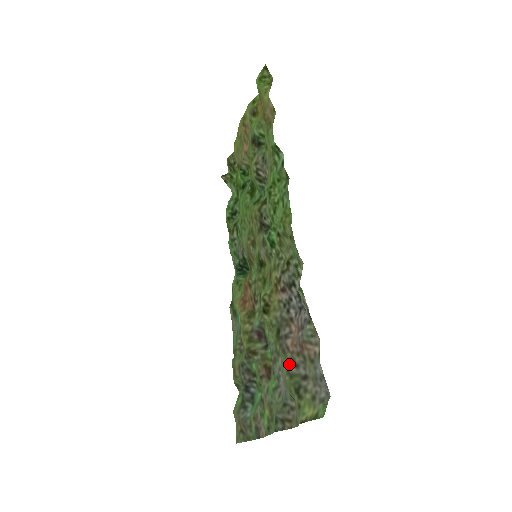
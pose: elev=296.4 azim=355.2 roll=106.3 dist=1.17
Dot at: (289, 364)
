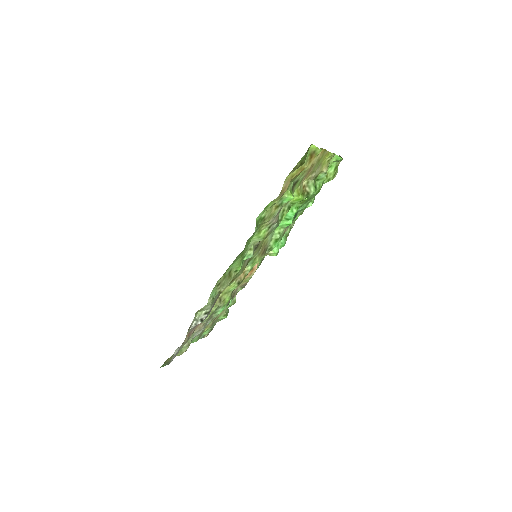
Dot at: occluded
